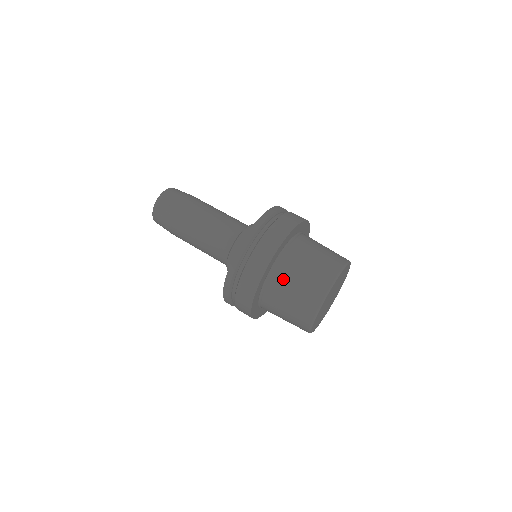
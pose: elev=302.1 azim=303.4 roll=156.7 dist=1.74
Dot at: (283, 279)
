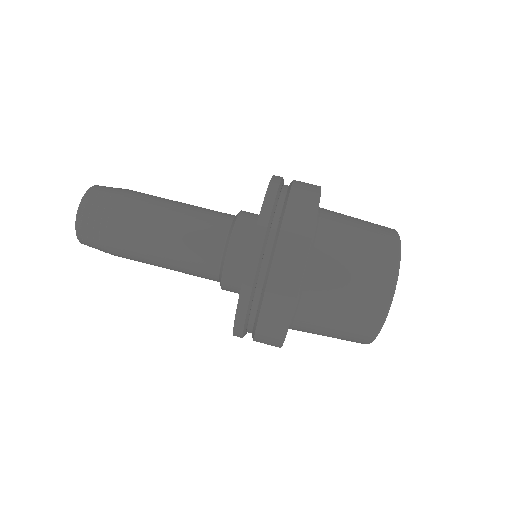
Dot at: (312, 324)
